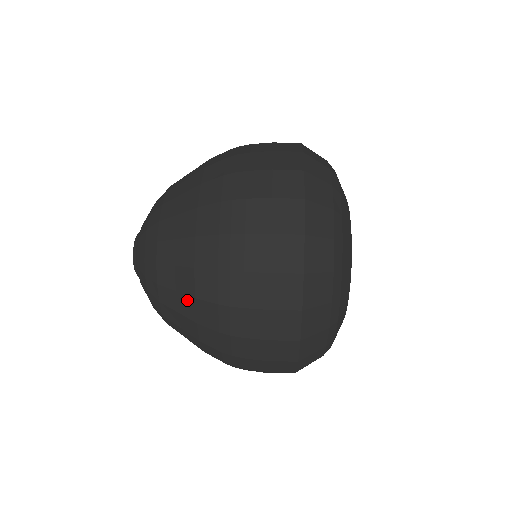
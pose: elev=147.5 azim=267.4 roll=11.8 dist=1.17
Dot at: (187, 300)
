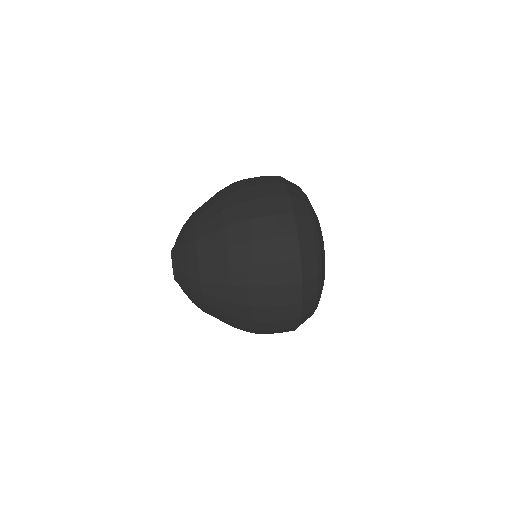
Dot at: (227, 322)
